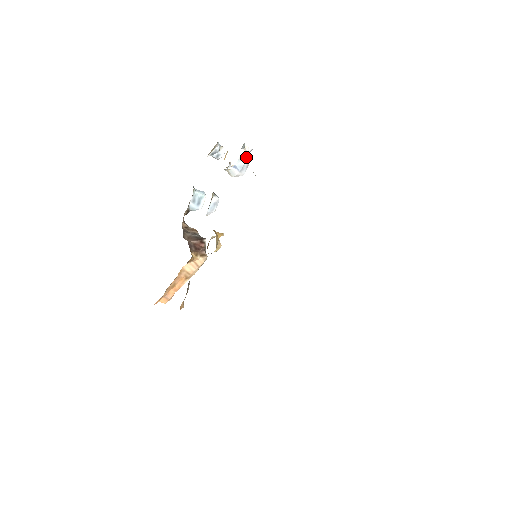
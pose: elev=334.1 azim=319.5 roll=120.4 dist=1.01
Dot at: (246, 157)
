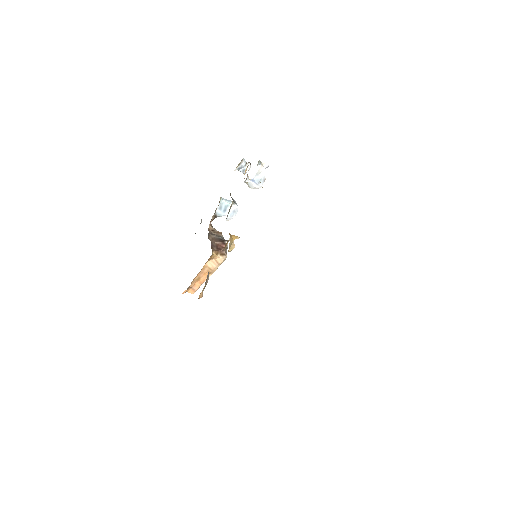
Dot at: (263, 172)
